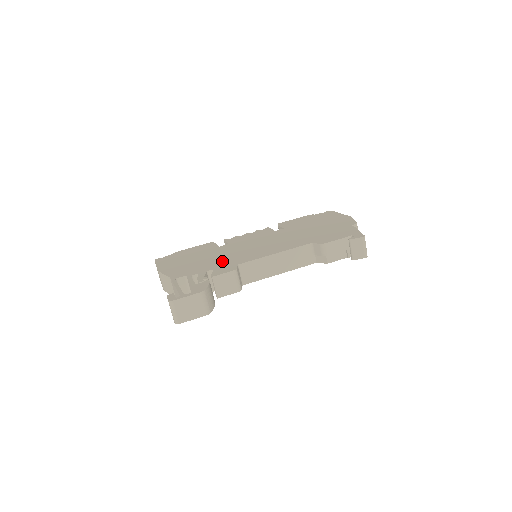
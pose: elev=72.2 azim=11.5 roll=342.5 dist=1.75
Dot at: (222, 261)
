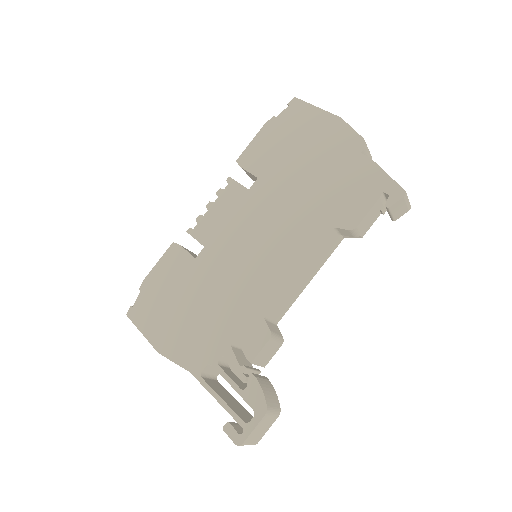
Dot at: (233, 310)
